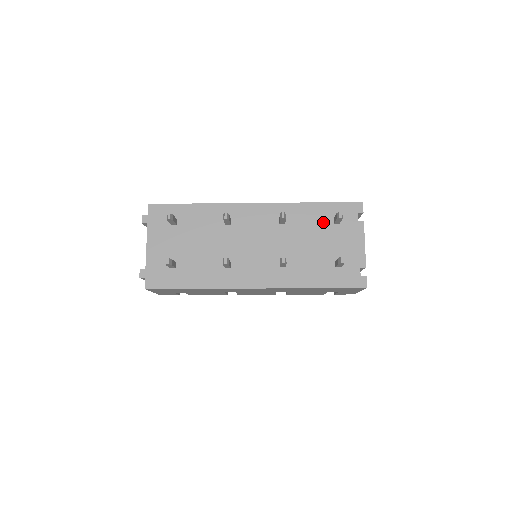
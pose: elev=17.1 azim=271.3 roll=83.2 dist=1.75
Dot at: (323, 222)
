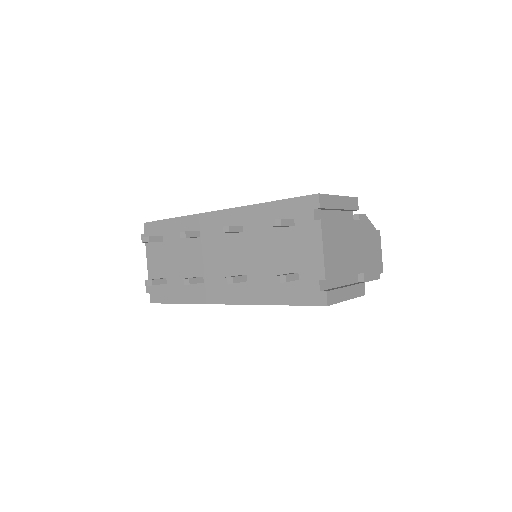
Dot at: occluded
